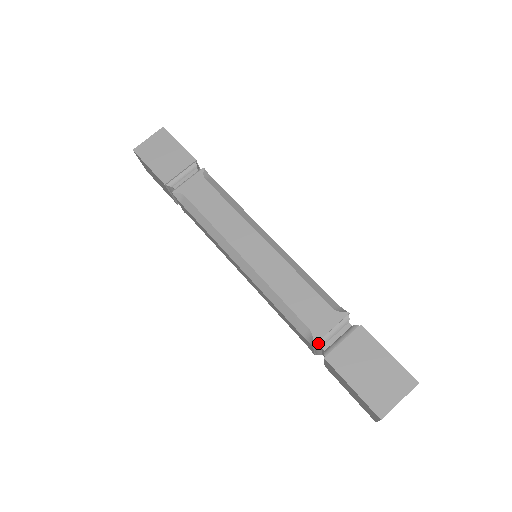
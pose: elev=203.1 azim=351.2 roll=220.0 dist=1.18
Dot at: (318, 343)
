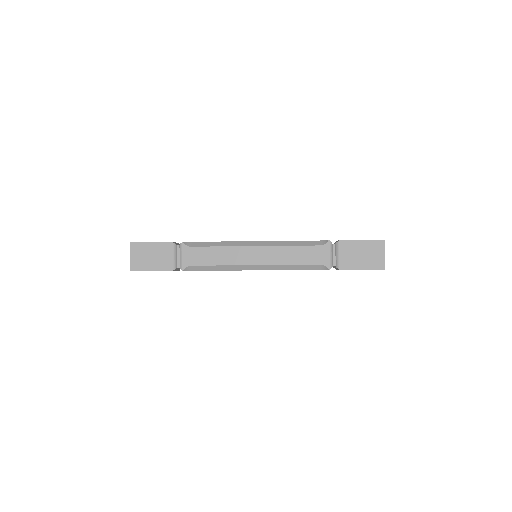
Dot at: (330, 266)
